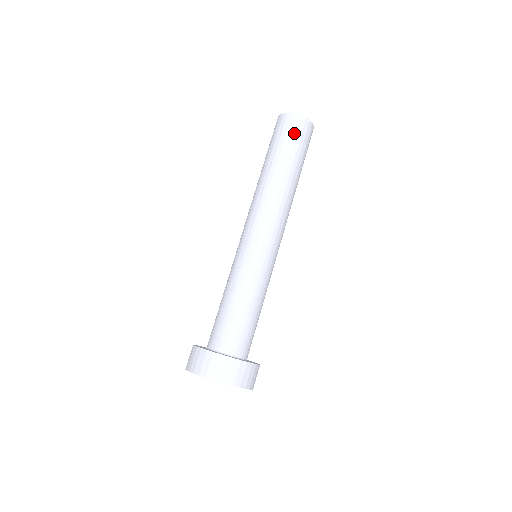
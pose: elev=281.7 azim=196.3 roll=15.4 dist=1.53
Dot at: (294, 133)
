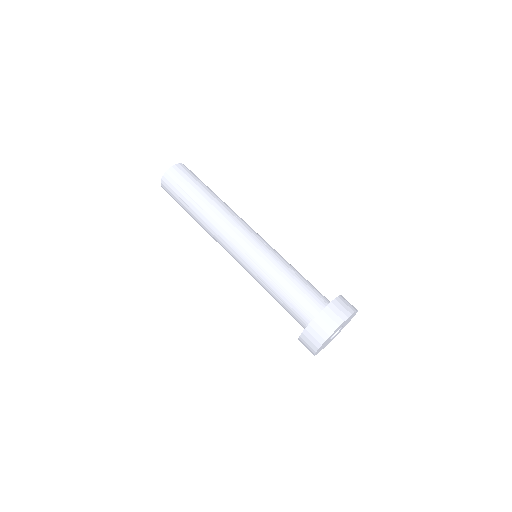
Dot at: (173, 188)
